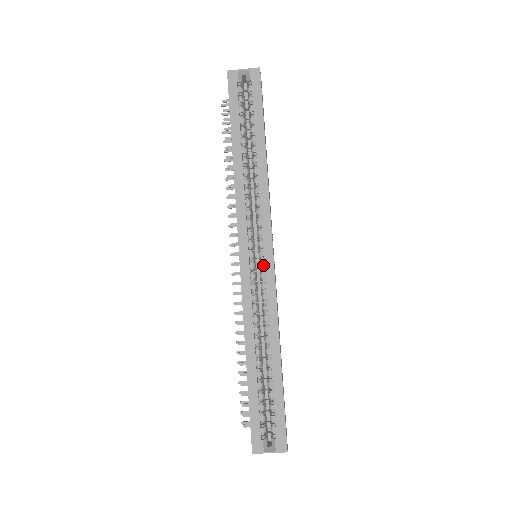
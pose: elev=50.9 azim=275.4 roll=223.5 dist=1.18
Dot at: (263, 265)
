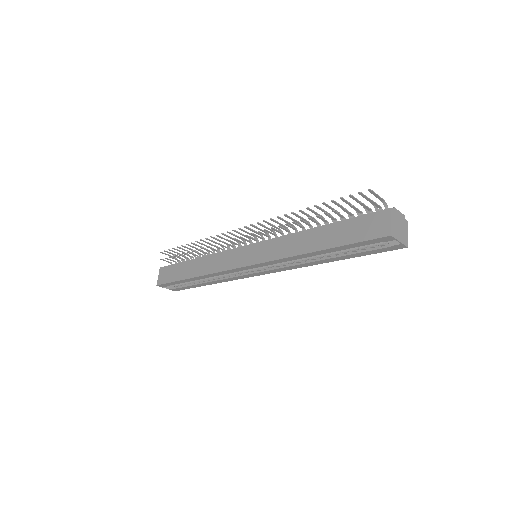
Dot at: (252, 272)
